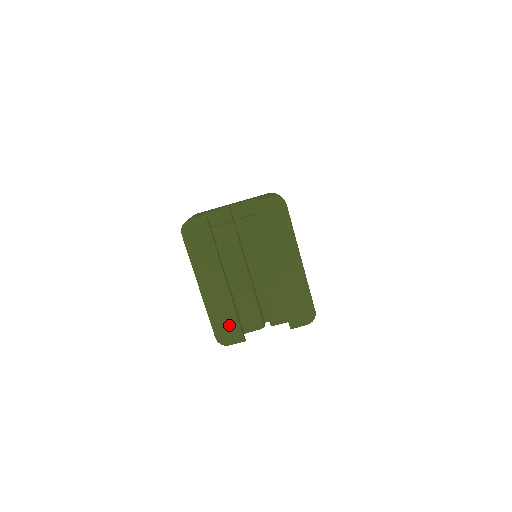
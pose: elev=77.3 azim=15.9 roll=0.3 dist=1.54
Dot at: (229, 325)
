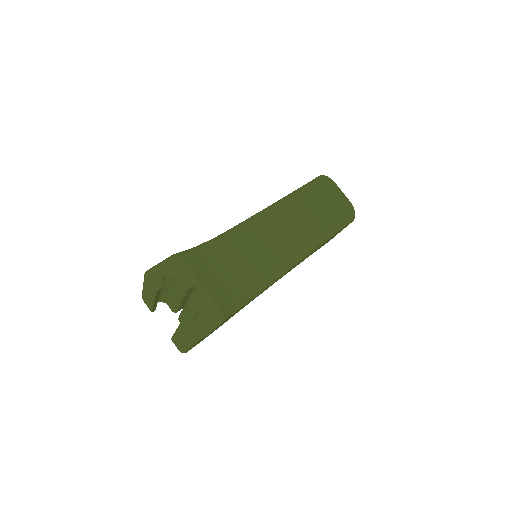
Dot at: (148, 304)
